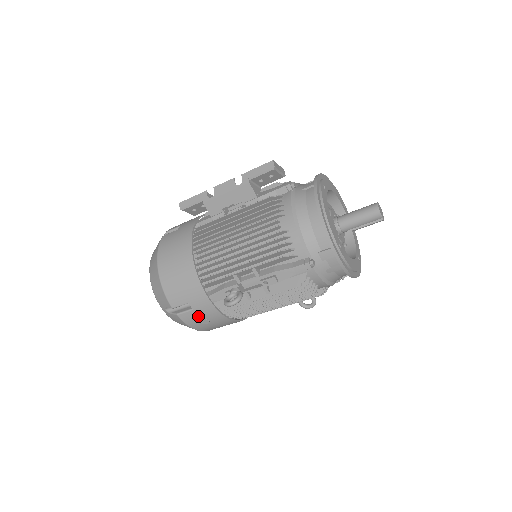
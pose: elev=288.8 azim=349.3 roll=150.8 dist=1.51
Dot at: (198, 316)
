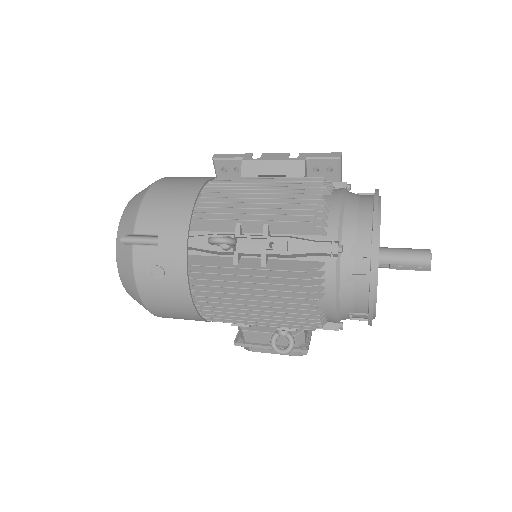
Dot at: (157, 259)
